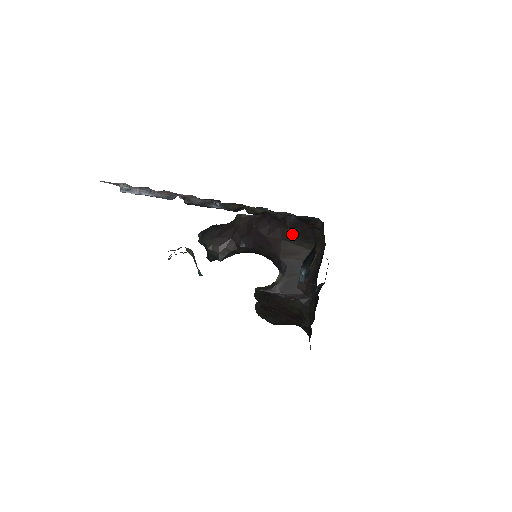
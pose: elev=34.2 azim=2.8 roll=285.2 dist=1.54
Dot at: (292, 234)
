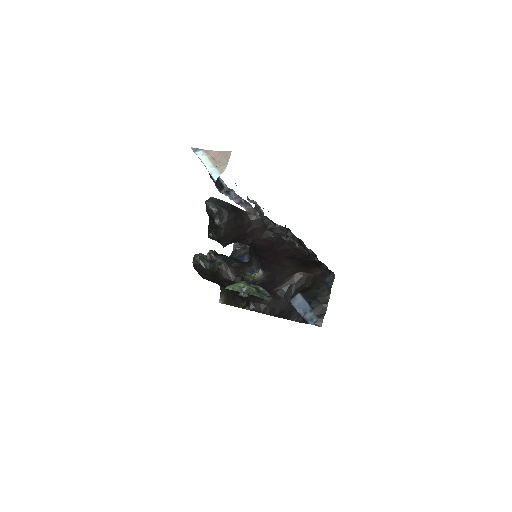
Dot at: (297, 258)
